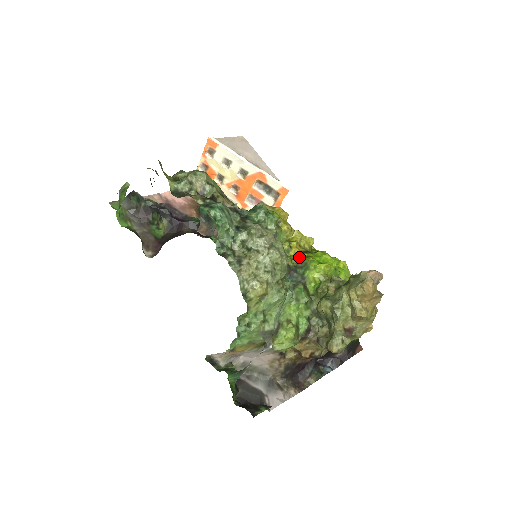
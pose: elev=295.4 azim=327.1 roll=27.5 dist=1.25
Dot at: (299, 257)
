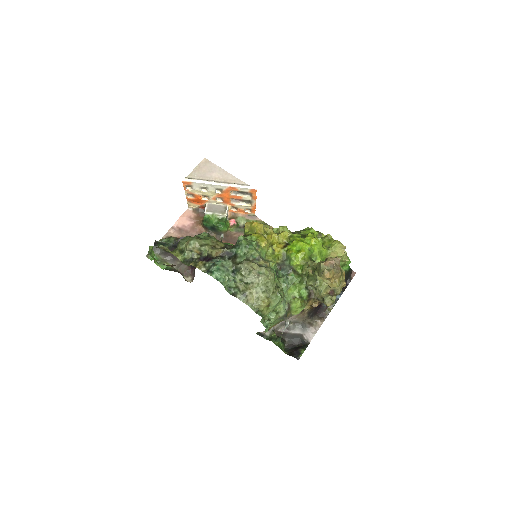
Dot at: (282, 253)
